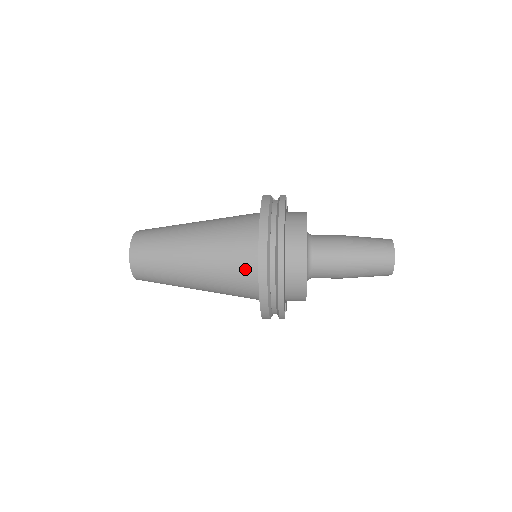
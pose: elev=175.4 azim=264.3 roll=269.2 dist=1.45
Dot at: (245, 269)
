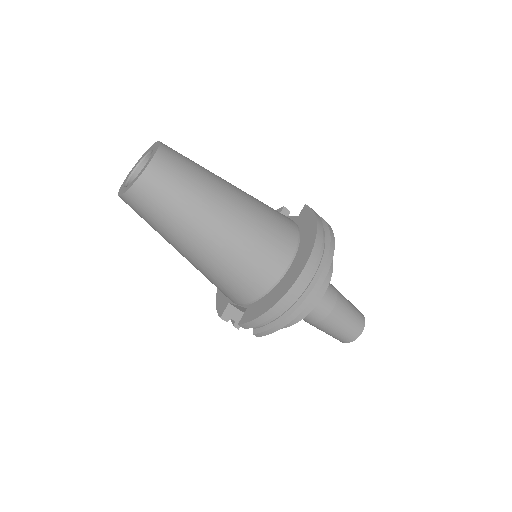
Dot at: (273, 263)
